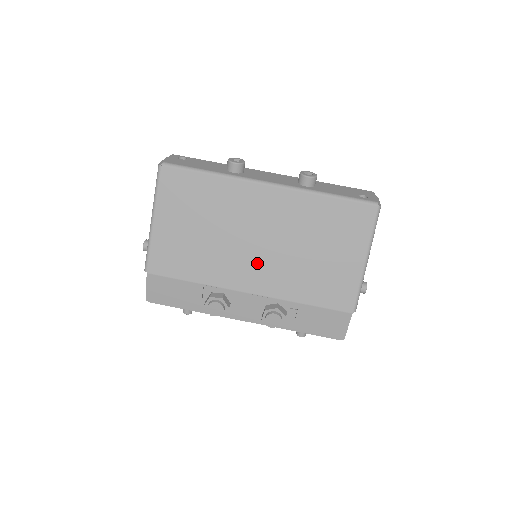
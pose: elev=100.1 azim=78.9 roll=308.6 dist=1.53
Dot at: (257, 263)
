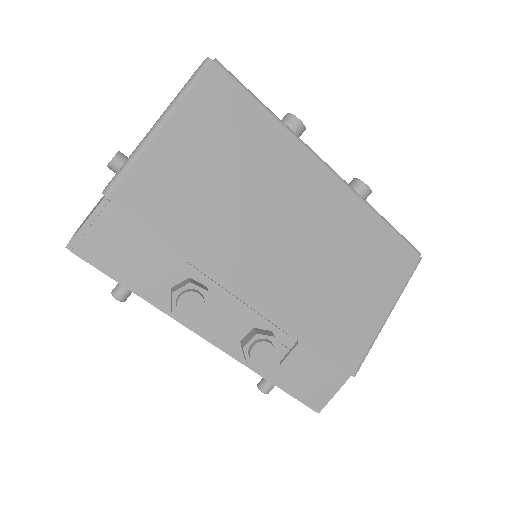
Dot at: (274, 262)
